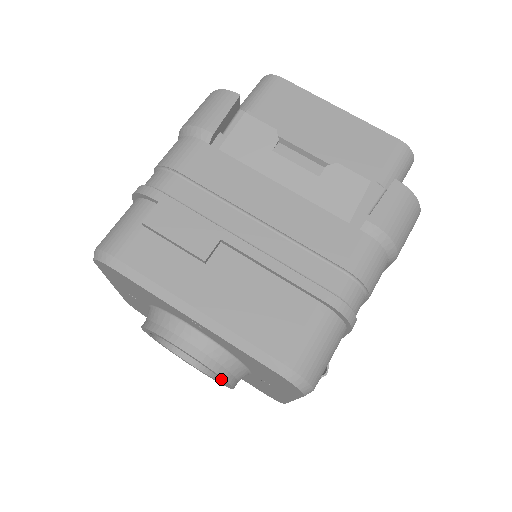
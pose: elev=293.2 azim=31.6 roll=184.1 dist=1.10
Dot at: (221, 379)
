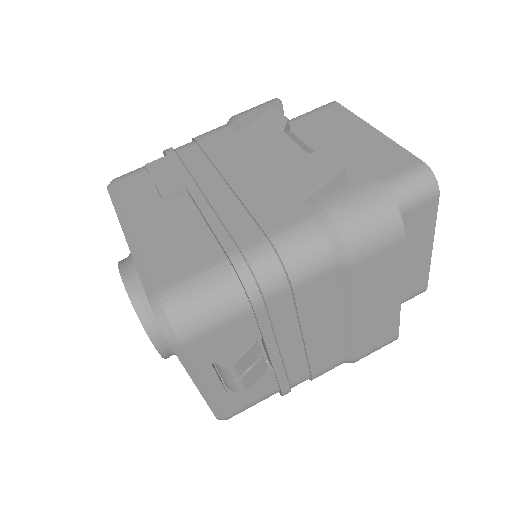
Dot at: occluded
